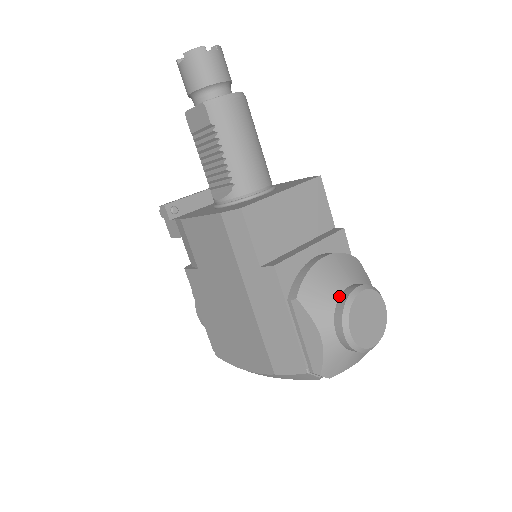
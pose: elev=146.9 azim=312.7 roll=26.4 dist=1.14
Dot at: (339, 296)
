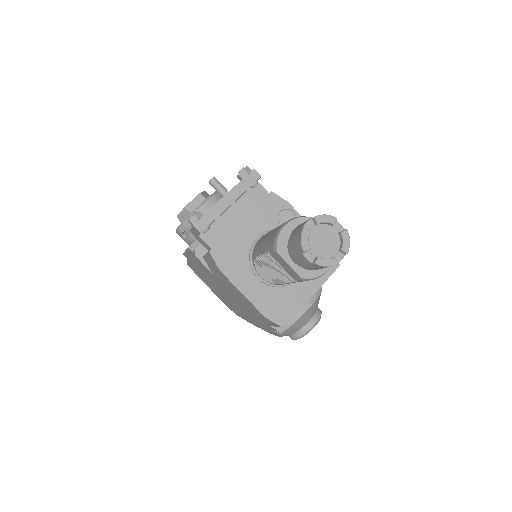
Dot at: (302, 328)
